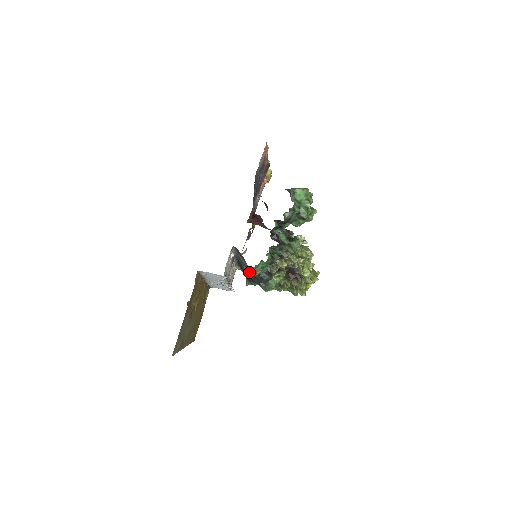
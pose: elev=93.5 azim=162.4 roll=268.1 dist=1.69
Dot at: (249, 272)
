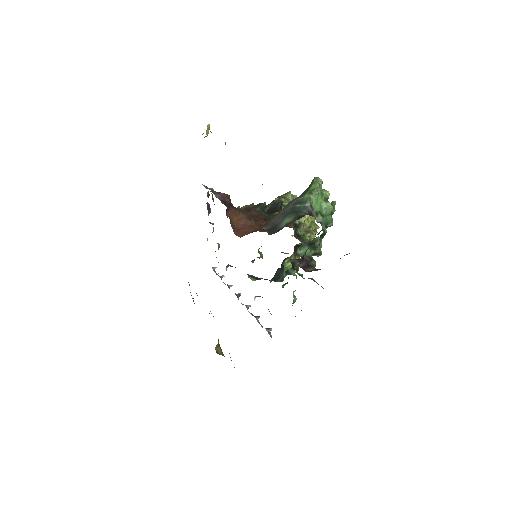
Dot at: (258, 278)
